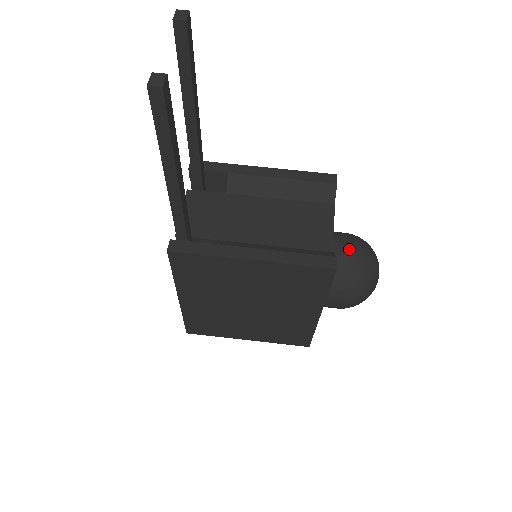
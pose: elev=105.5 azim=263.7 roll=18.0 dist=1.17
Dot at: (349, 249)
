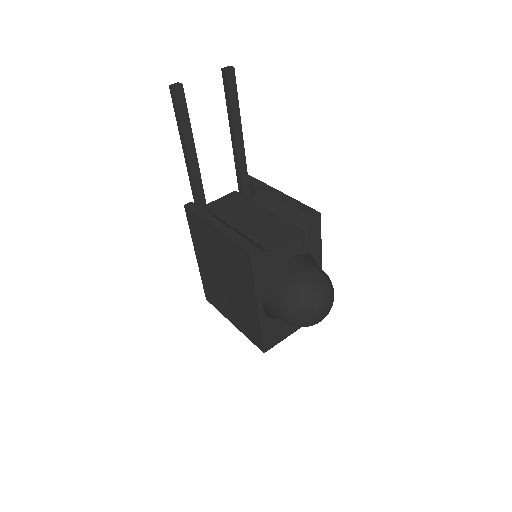
Dot at: (301, 270)
